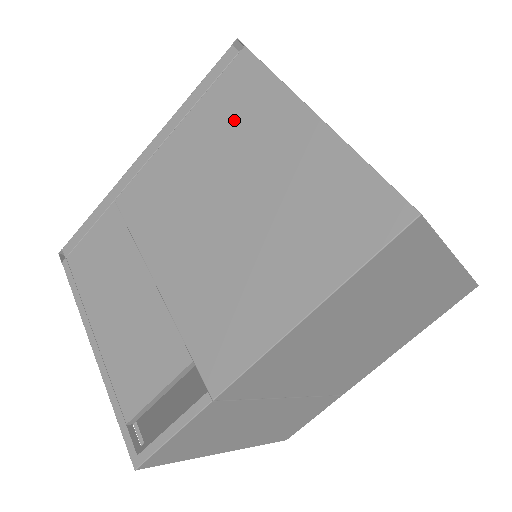
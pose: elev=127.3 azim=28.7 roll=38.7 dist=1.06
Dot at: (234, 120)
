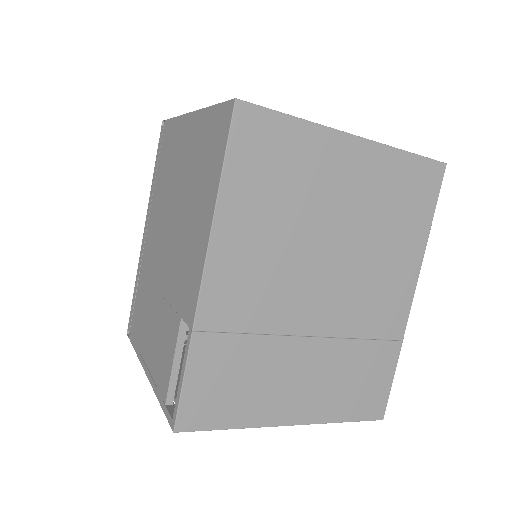
Dot at: (168, 160)
